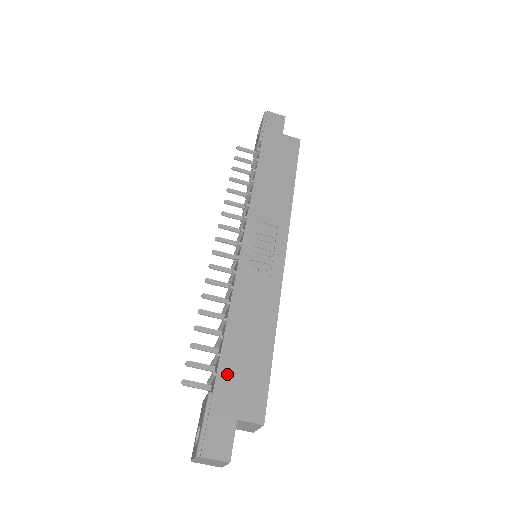
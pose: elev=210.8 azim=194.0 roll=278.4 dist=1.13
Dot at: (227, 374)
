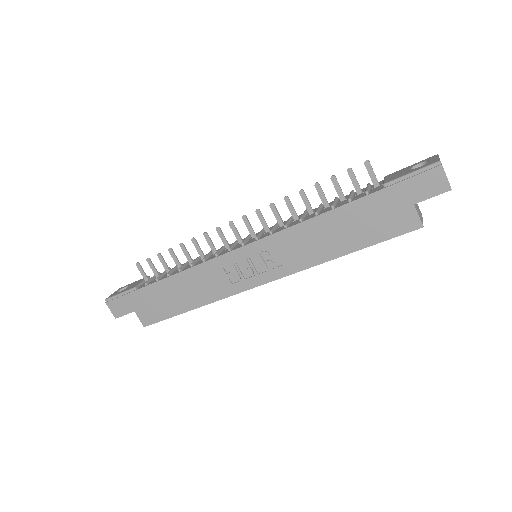
Dot at: (150, 293)
